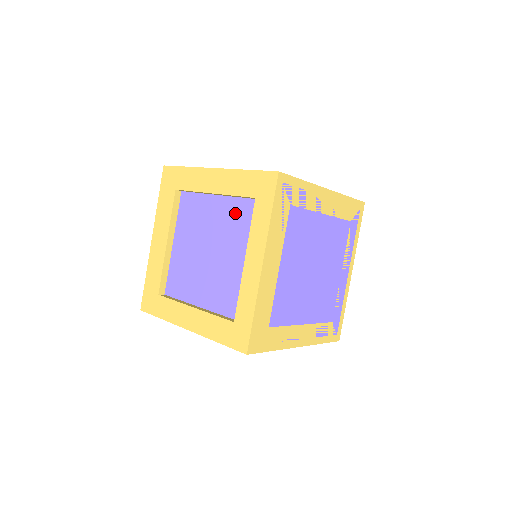
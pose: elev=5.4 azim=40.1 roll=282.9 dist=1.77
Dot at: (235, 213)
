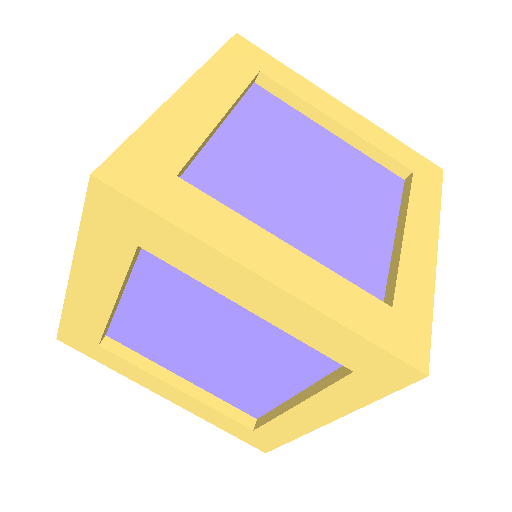
Dot at: (289, 340)
